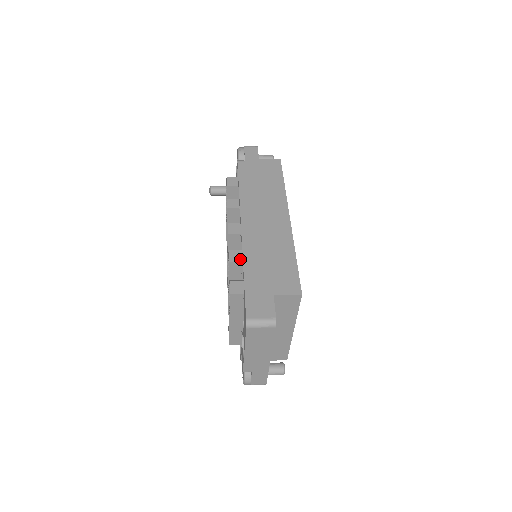
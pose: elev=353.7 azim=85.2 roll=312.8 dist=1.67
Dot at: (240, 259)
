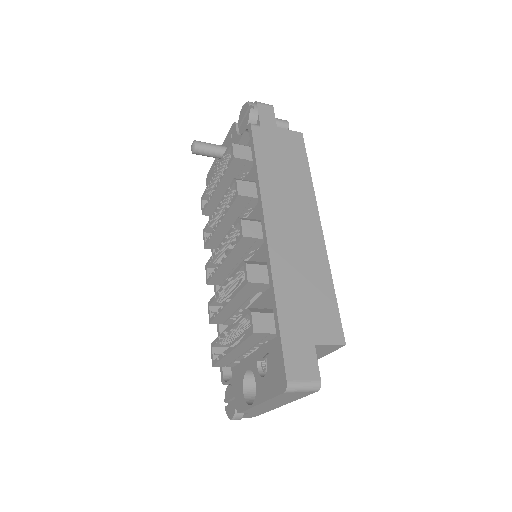
Dot at: (261, 278)
